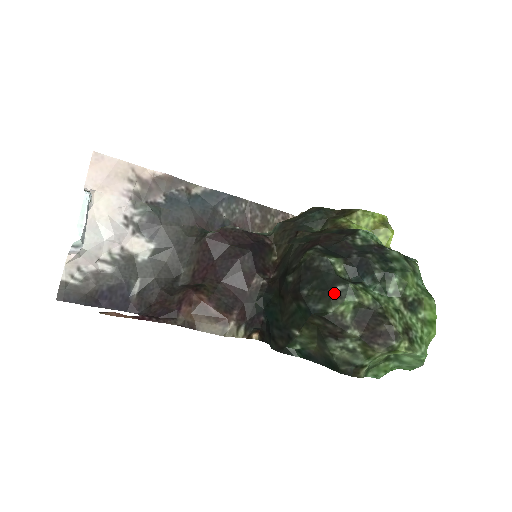
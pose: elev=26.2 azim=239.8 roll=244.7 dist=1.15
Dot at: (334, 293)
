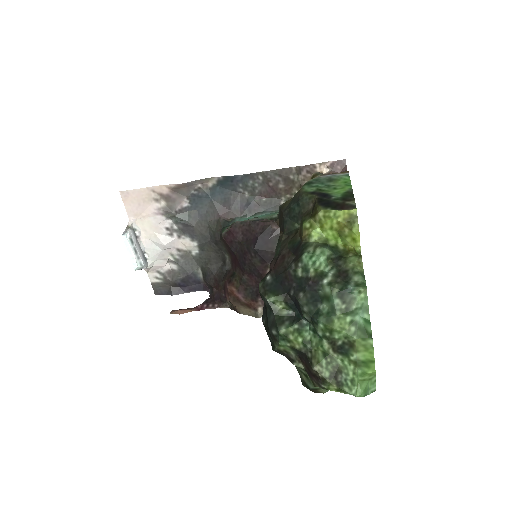
Dot at: (272, 335)
